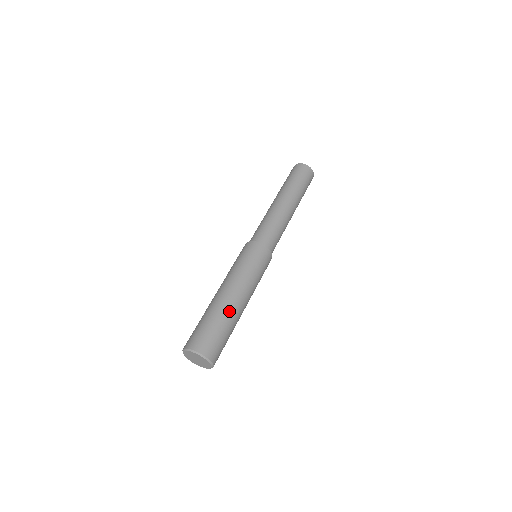
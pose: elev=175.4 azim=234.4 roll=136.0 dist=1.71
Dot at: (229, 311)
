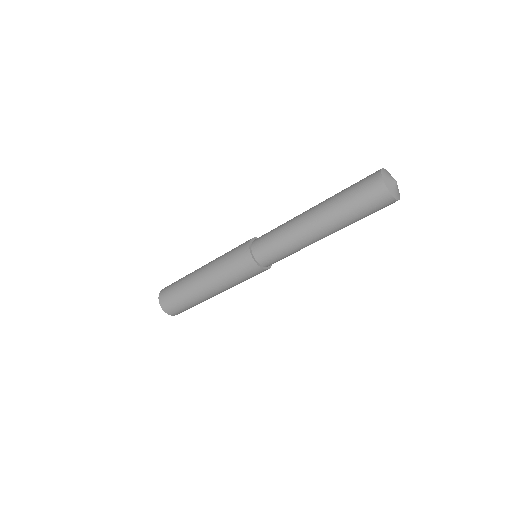
Dot at: (195, 295)
